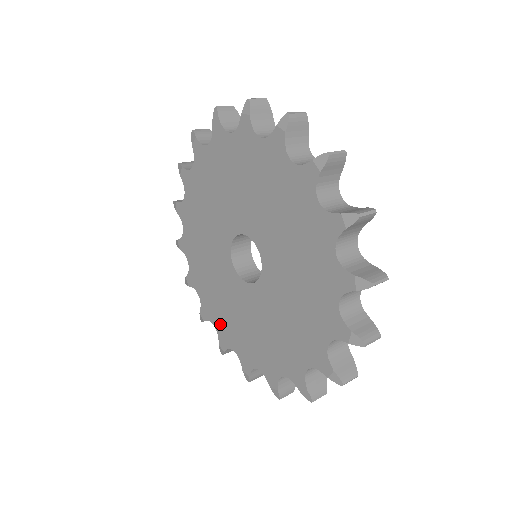
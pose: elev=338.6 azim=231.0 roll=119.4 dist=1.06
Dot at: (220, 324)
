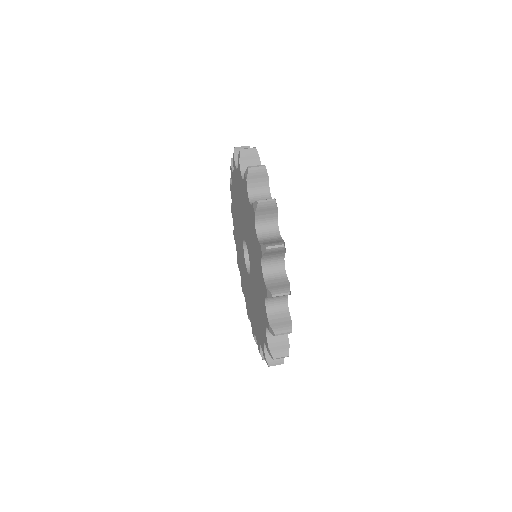
Dot at: (241, 277)
